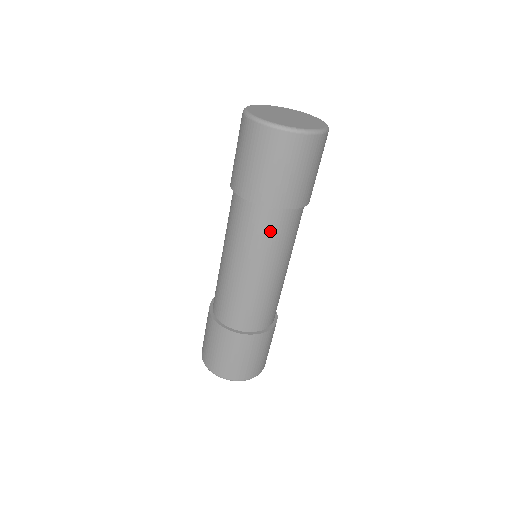
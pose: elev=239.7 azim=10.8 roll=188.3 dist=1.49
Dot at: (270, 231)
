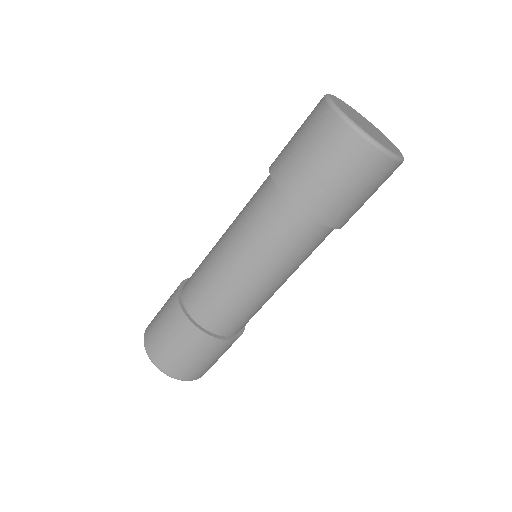
Dot at: (317, 246)
